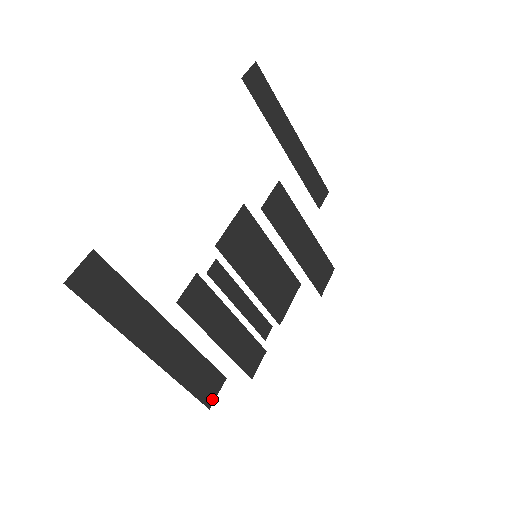
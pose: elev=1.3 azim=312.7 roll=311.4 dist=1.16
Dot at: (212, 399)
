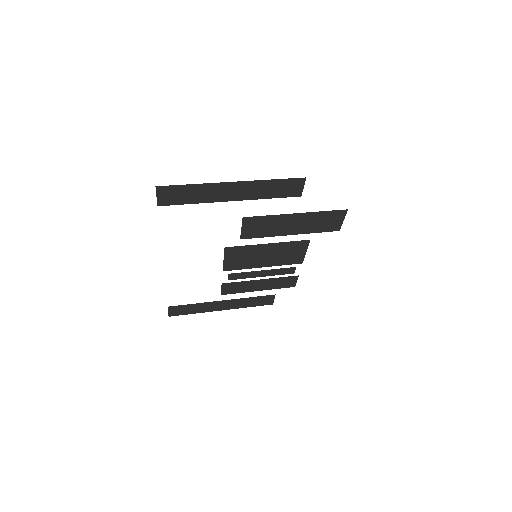
Dot at: (272, 302)
